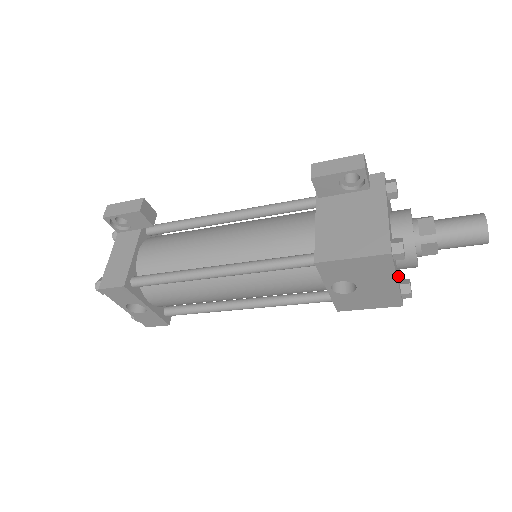
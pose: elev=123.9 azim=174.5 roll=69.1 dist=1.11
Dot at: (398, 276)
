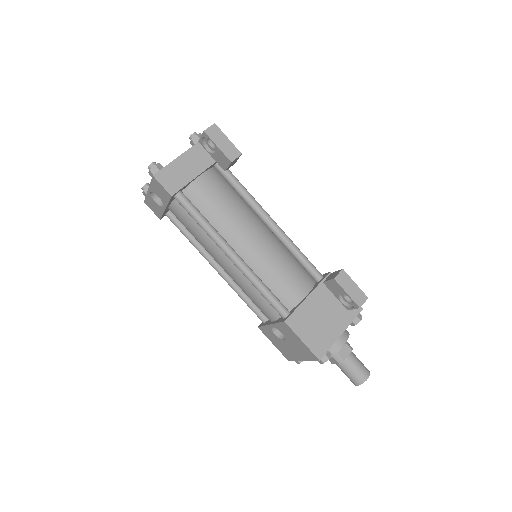
Dot at: occluded
